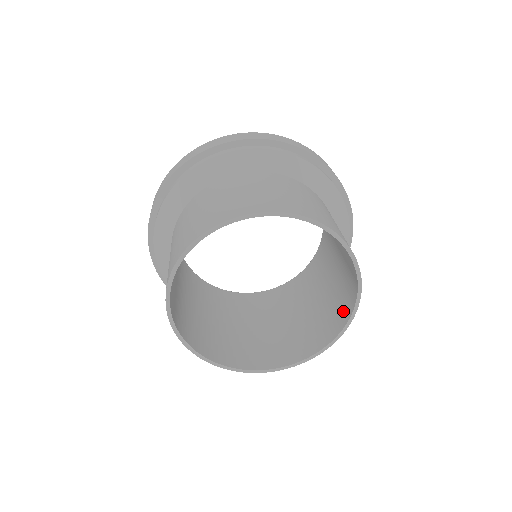
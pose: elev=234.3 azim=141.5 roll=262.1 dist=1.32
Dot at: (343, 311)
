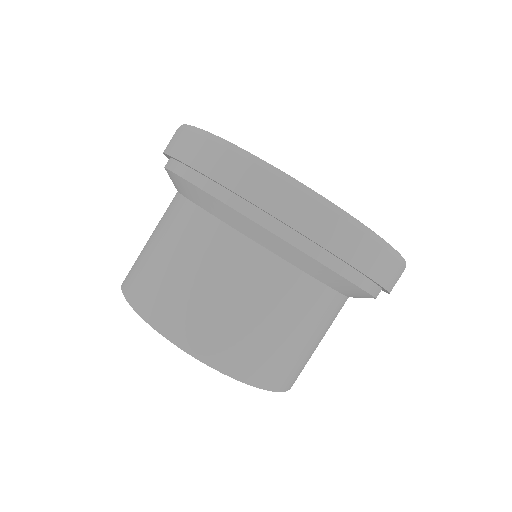
Dot at: occluded
